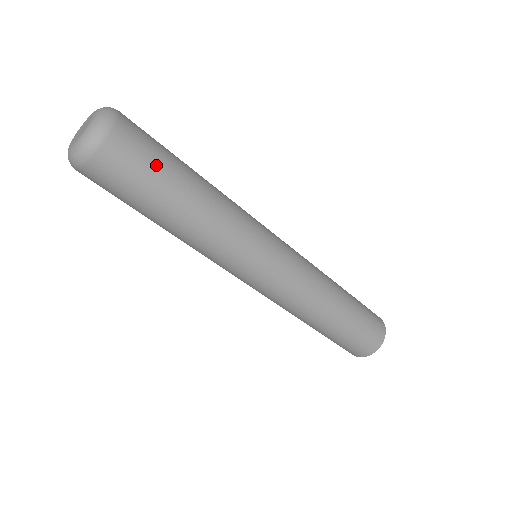
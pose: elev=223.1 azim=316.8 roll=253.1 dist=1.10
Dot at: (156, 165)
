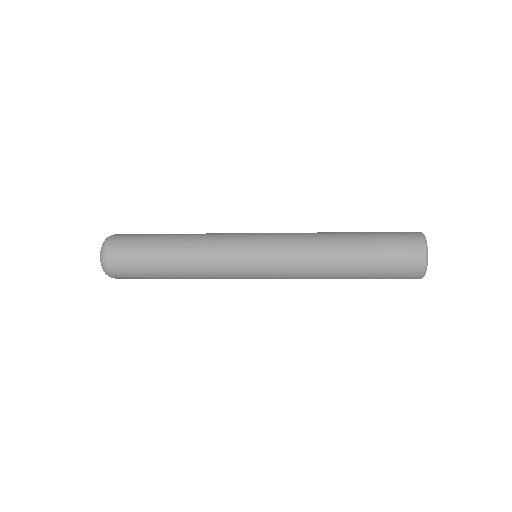
Dot at: (139, 247)
